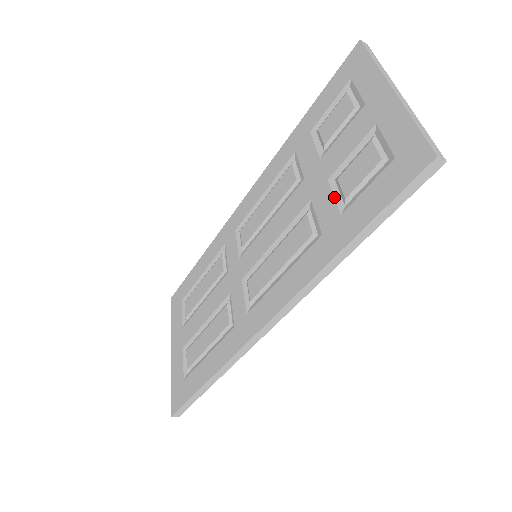
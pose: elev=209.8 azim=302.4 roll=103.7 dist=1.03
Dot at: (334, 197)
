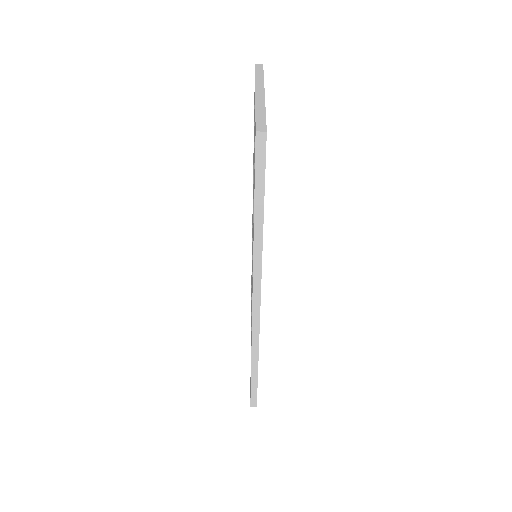
Dot at: occluded
